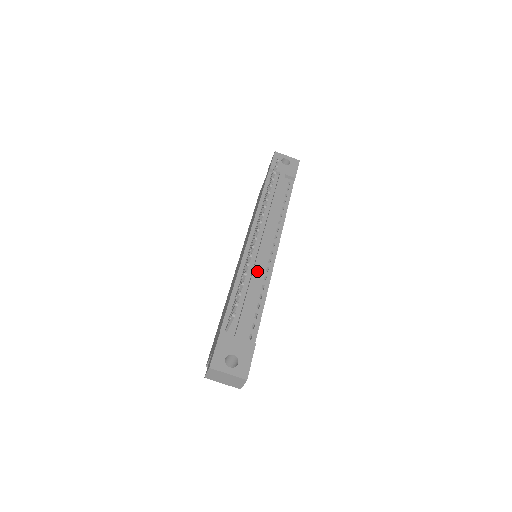
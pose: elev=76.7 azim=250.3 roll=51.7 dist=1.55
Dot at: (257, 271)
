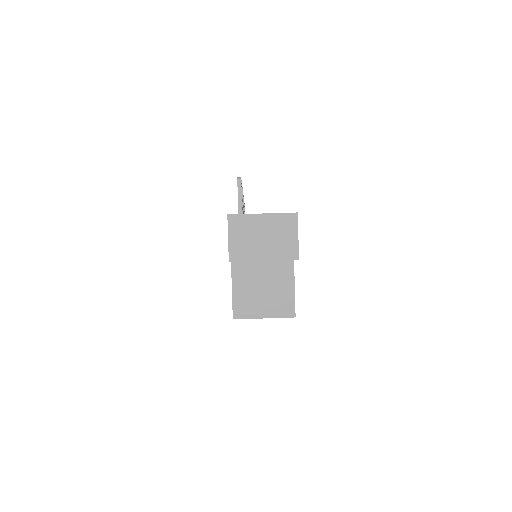
Dot at: occluded
